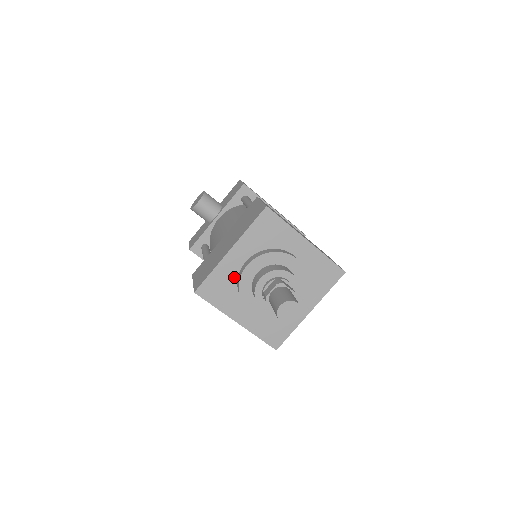
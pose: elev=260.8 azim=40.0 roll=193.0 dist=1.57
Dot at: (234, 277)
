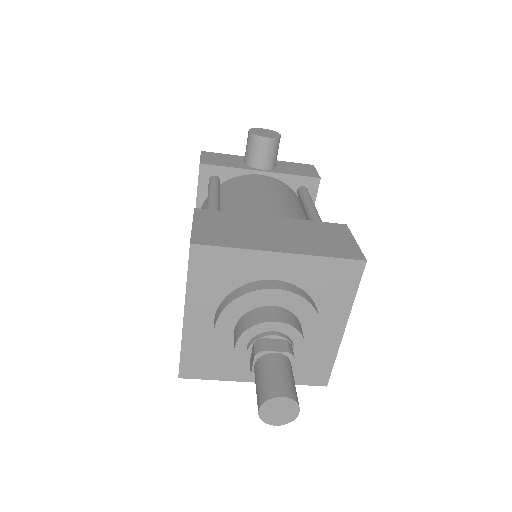
Dot at: (245, 278)
